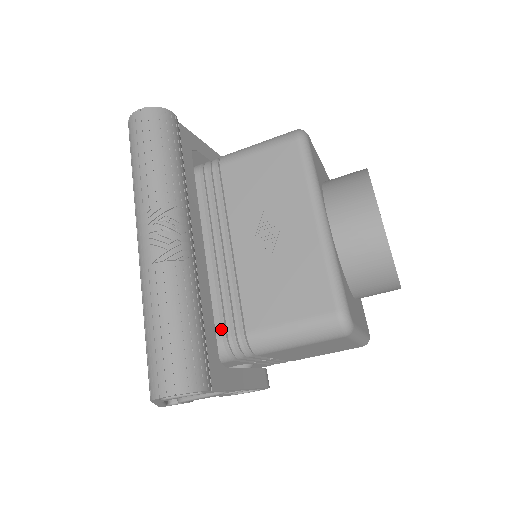
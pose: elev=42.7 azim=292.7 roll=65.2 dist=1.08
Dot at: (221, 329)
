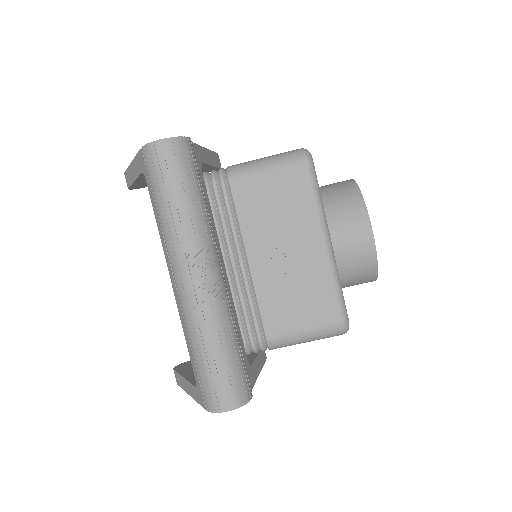
Dot at: (244, 335)
